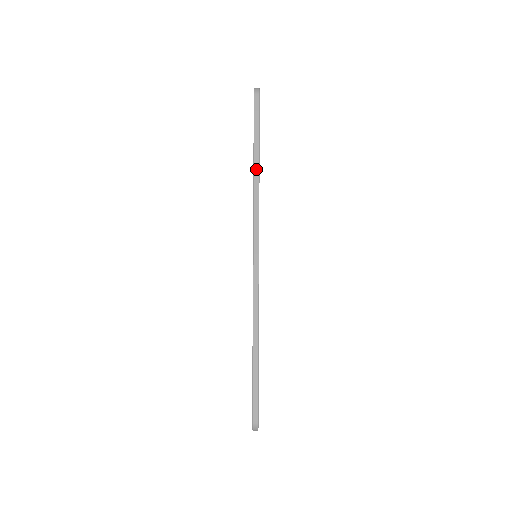
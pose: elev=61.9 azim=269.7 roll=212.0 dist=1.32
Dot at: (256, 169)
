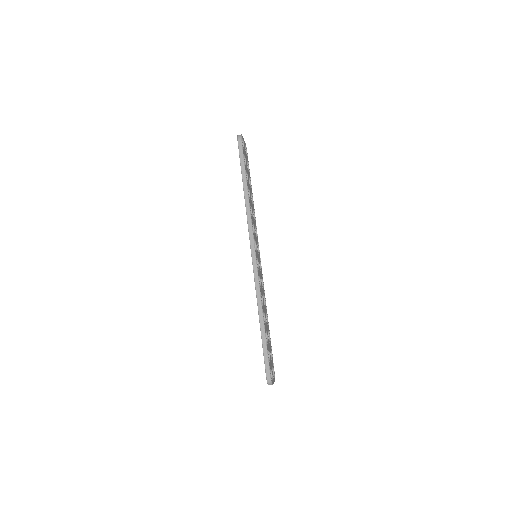
Dot at: (246, 192)
